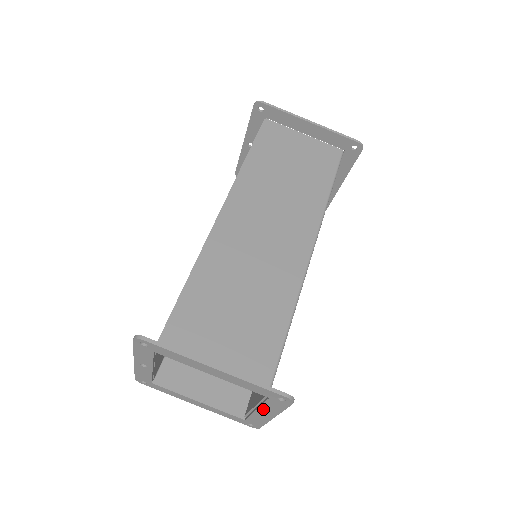
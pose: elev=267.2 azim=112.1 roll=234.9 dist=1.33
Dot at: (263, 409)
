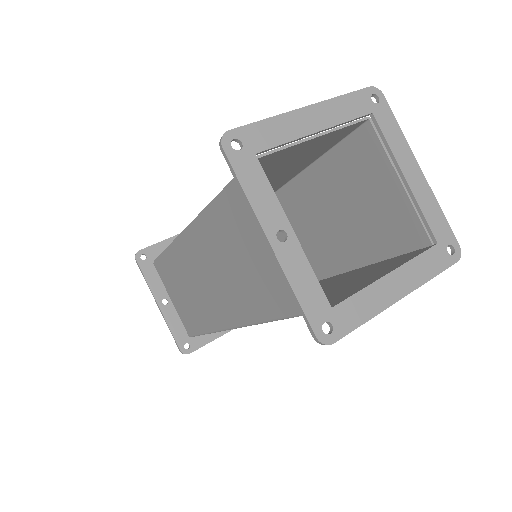
Dot at: (401, 161)
